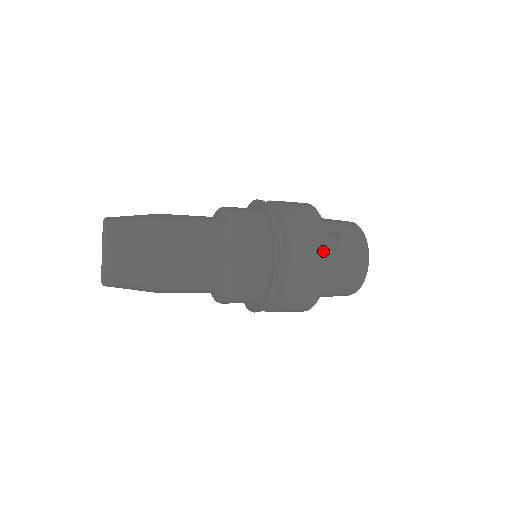
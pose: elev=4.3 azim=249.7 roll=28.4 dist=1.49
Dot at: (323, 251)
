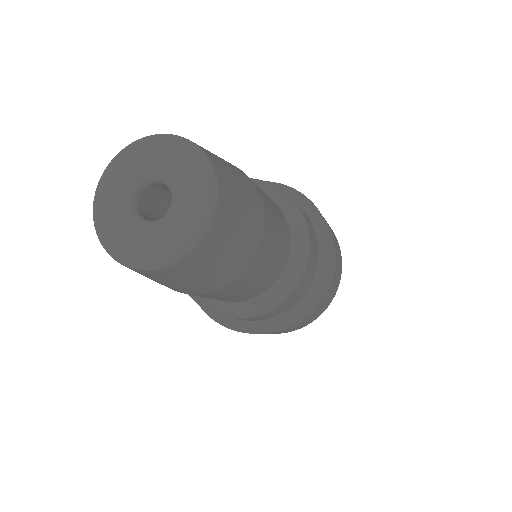
Dot at: occluded
